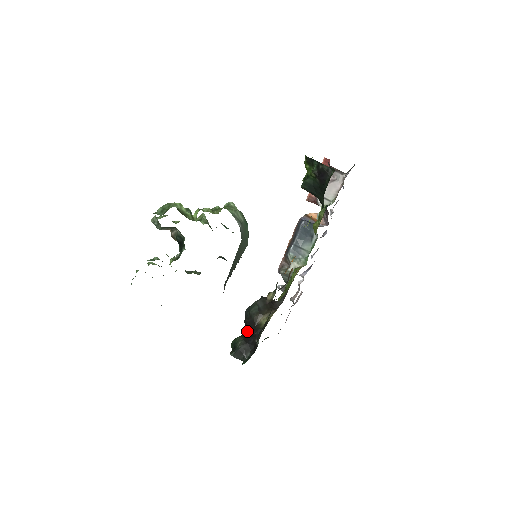
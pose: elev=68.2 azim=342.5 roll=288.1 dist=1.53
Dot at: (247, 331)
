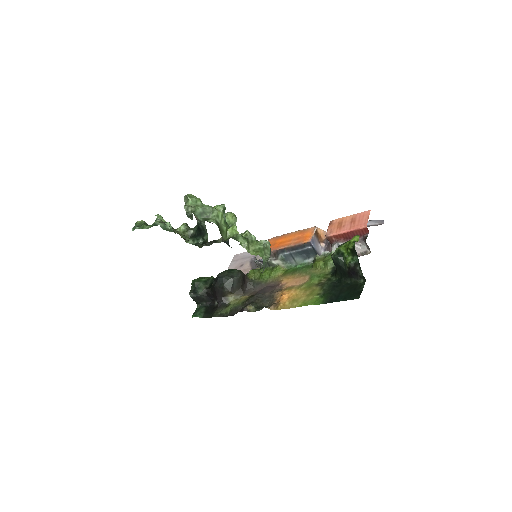
Dot at: (213, 291)
